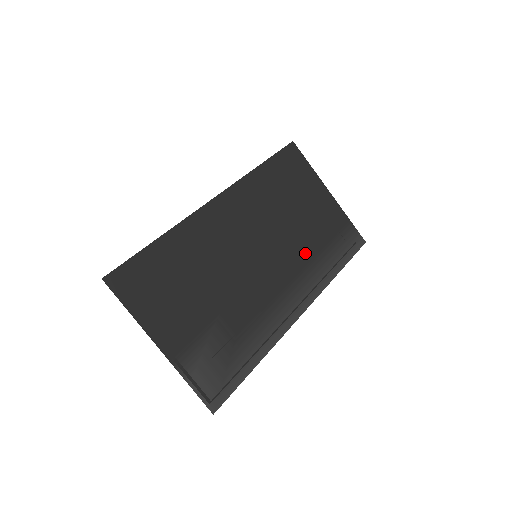
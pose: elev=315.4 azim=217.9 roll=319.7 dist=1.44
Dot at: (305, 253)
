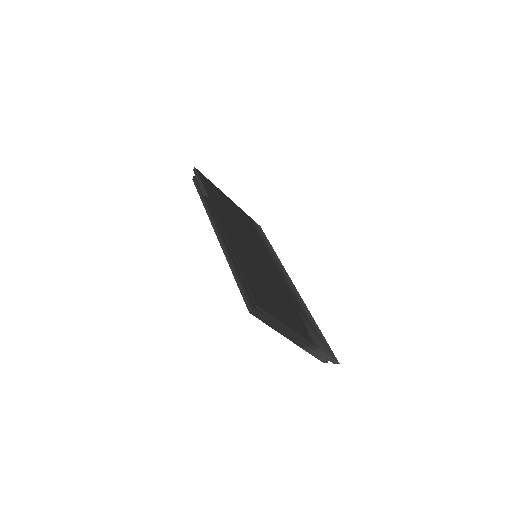
Dot at: (261, 244)
